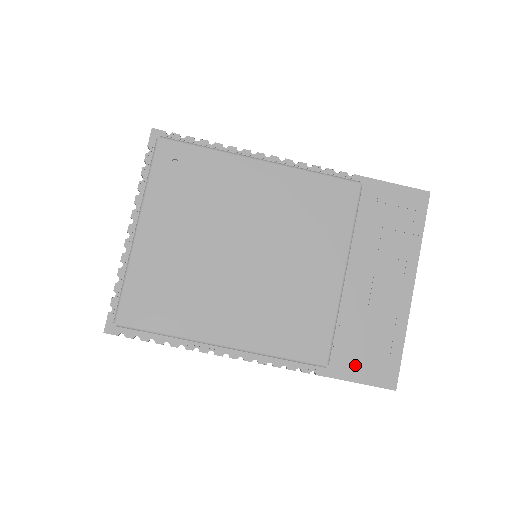
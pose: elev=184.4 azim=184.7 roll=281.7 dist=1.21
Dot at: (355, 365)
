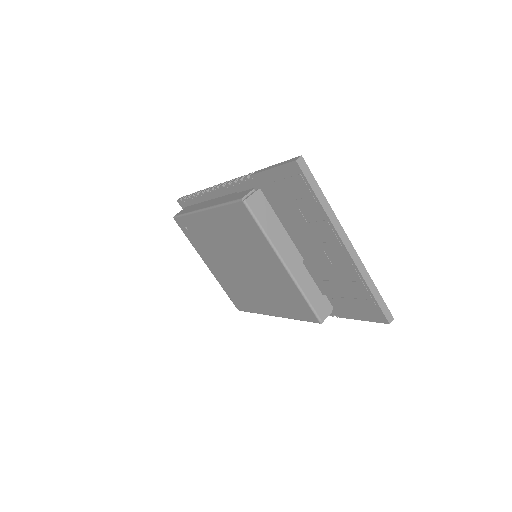
Dot at: (352, 309)
